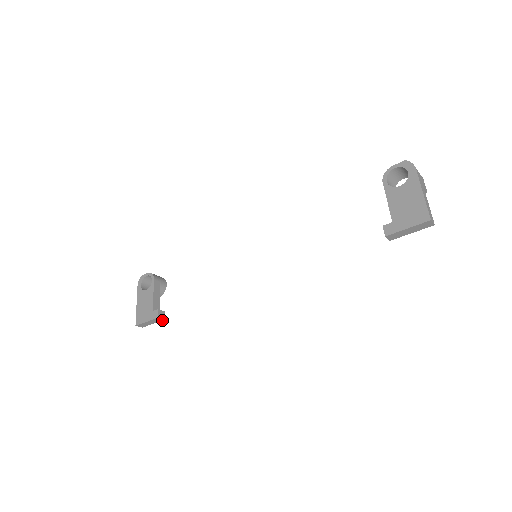
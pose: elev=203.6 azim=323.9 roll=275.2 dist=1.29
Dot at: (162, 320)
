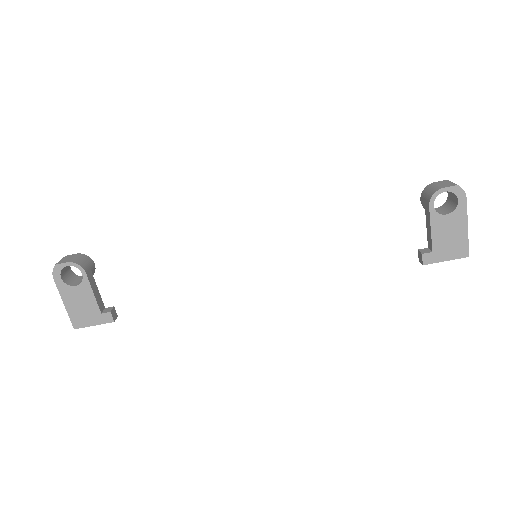
Dot at: (114, 317)
